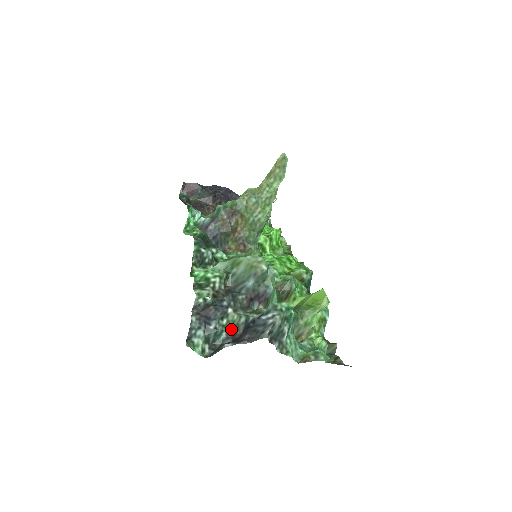
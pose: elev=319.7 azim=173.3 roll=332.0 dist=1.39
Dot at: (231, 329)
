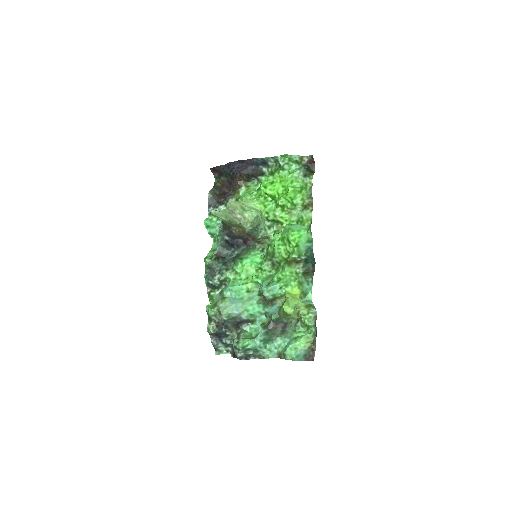
Dot at: occluded
